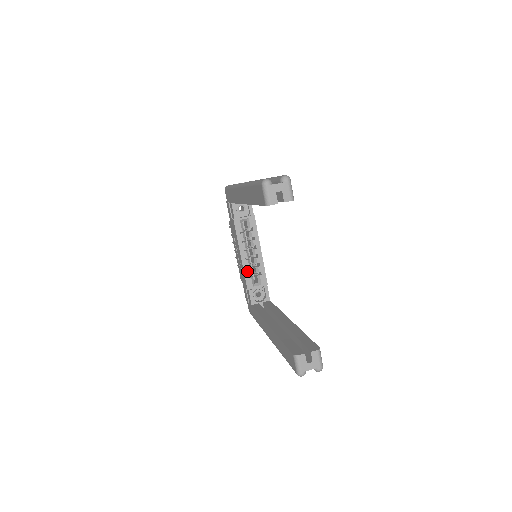
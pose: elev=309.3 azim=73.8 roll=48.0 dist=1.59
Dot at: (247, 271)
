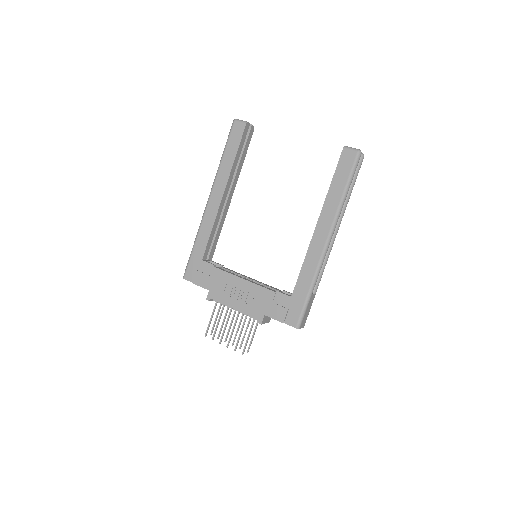
Dot at: (260, 285)
